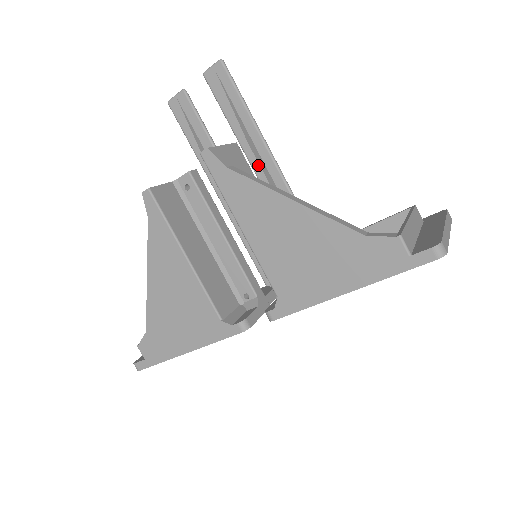
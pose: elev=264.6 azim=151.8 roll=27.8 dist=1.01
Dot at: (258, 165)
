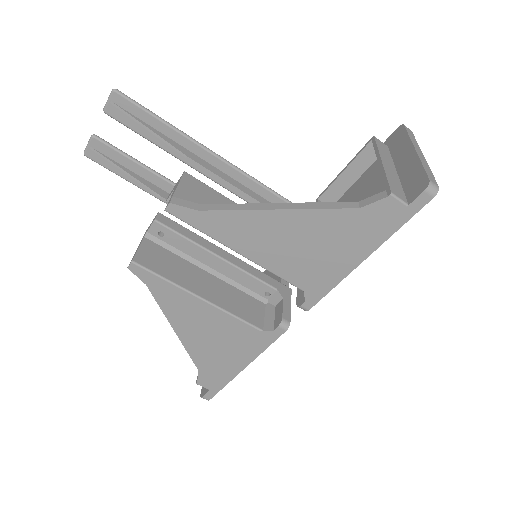
Dot at: (209, 172)
